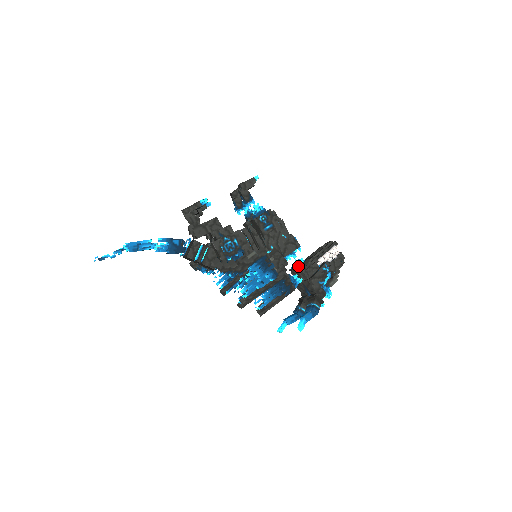
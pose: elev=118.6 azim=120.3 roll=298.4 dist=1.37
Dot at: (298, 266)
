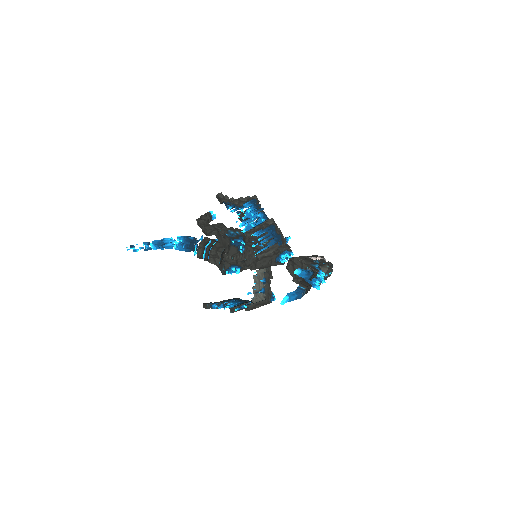
Dot at: (291, 258)
